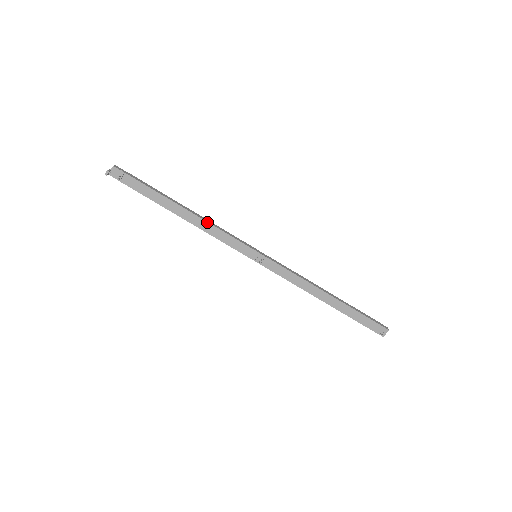
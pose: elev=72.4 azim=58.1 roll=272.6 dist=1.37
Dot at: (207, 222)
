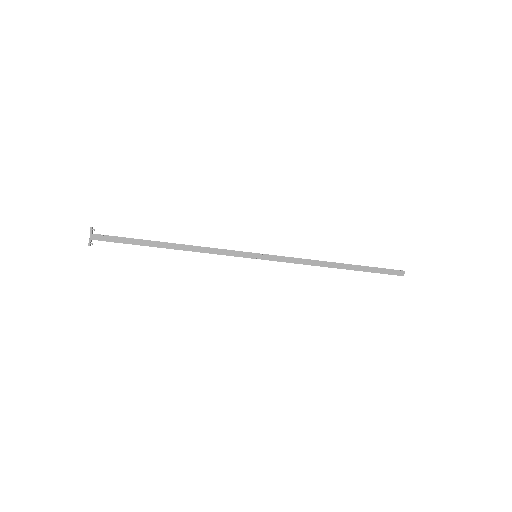
Dot at: occluded
